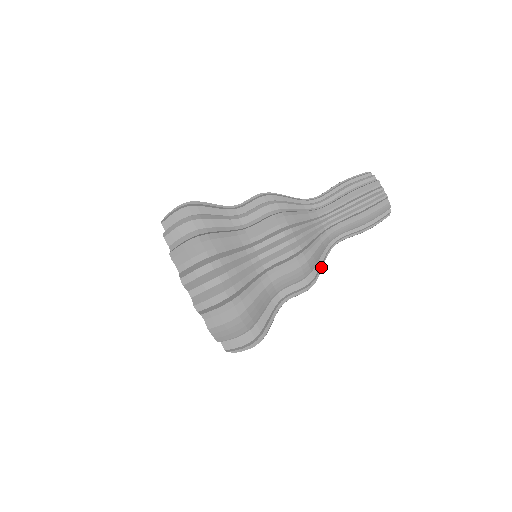
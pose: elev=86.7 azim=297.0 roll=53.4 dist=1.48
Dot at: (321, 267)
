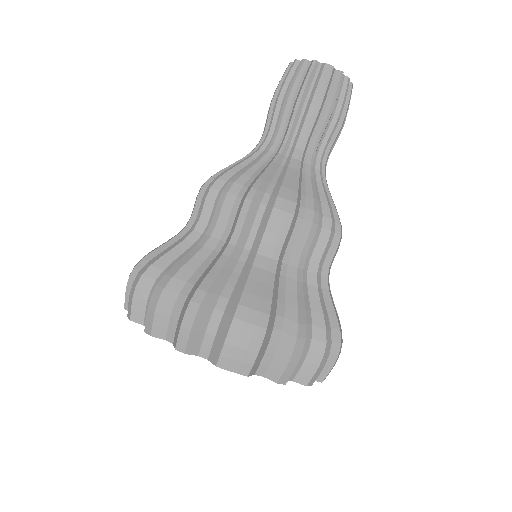
Dot at: (323, 198)
